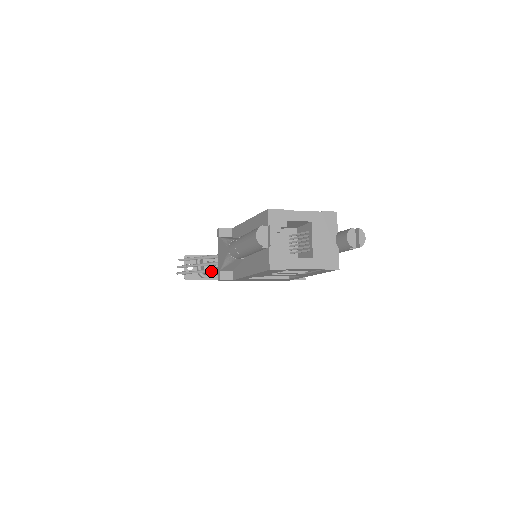
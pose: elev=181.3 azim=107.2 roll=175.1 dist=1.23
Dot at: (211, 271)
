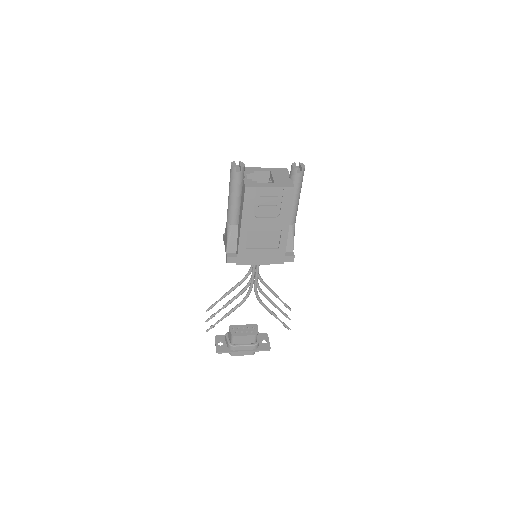
Dot at: (232, 310)
